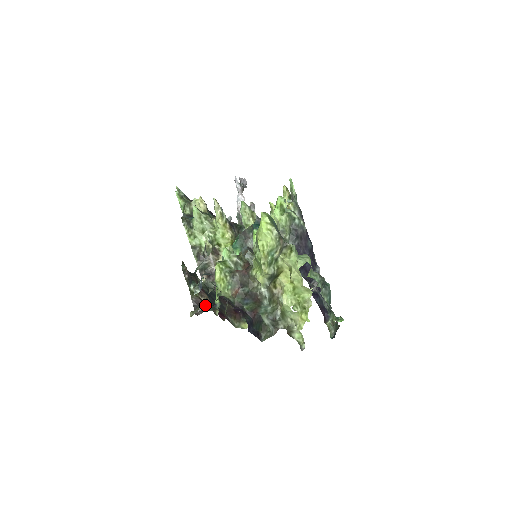
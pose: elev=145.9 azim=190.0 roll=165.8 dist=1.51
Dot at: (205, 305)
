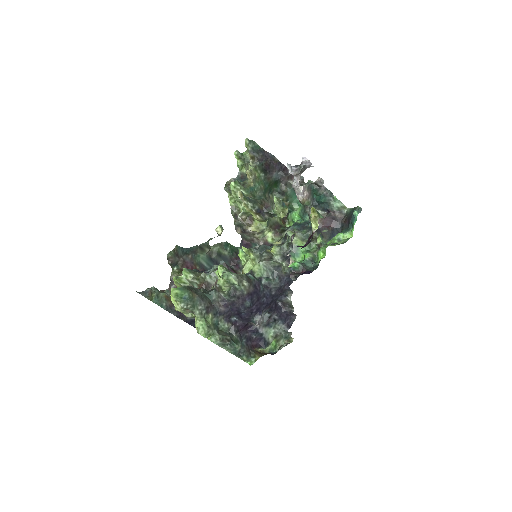
Dot at: occluded
